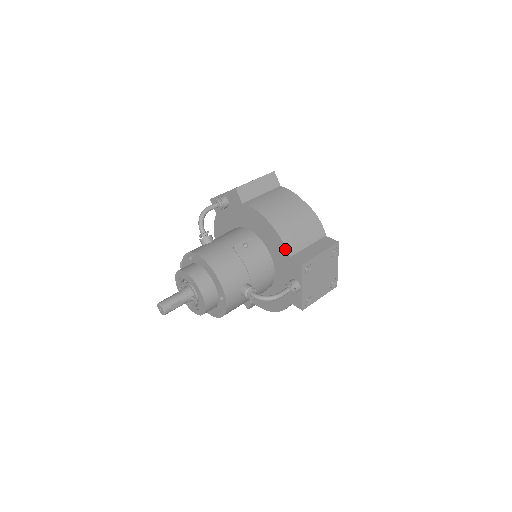
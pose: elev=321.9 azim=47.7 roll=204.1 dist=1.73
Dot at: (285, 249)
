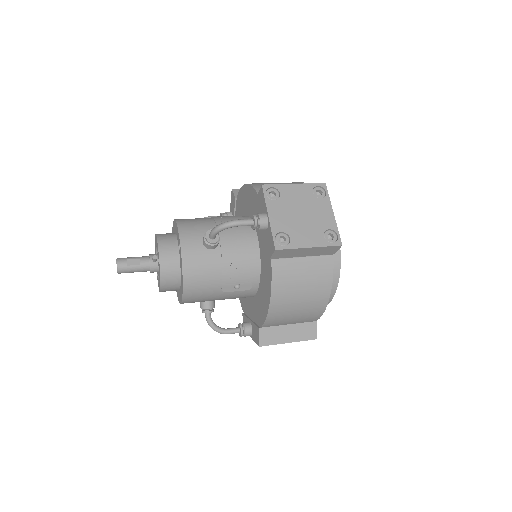
Dot at: (255, 192)
